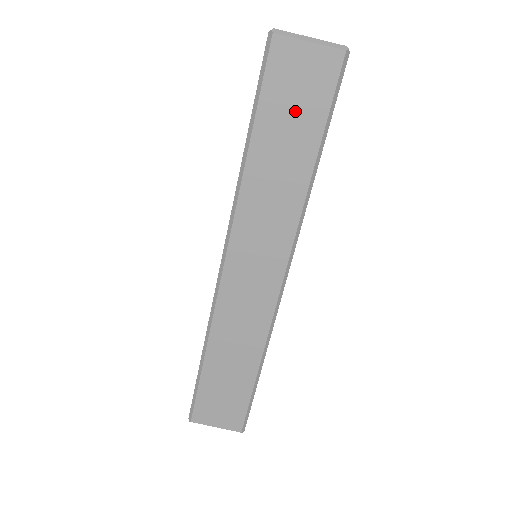
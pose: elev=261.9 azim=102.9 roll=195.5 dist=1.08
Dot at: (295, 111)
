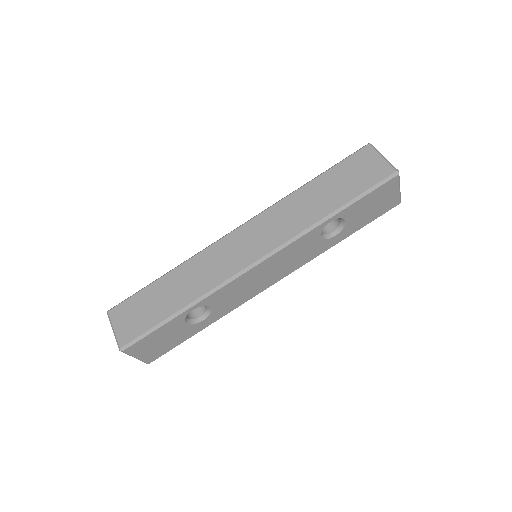
Dot at: (348, 180)
